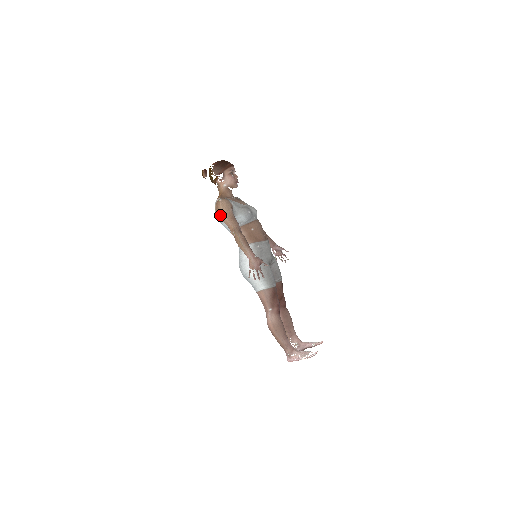
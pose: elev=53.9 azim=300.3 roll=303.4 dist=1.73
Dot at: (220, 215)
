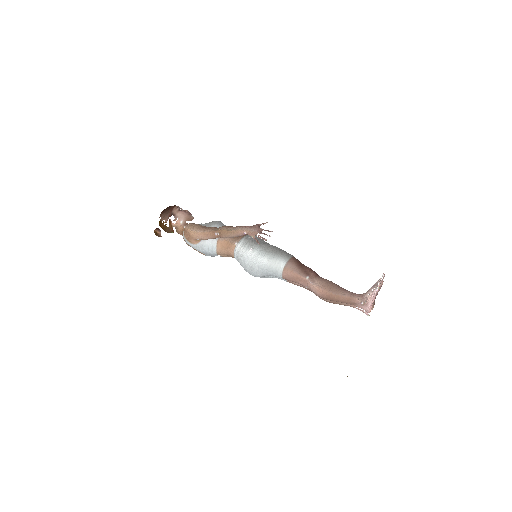
Dot at: (194, 236)
